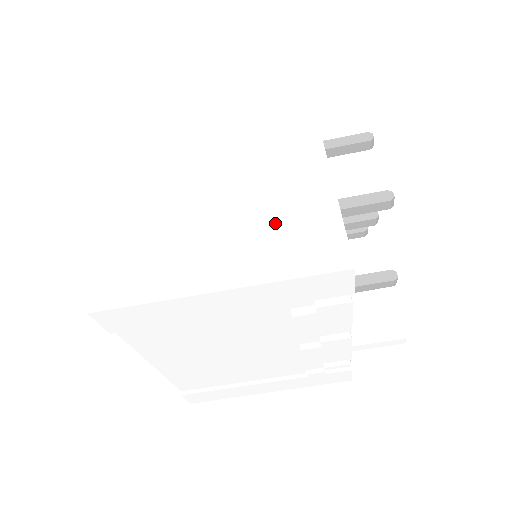
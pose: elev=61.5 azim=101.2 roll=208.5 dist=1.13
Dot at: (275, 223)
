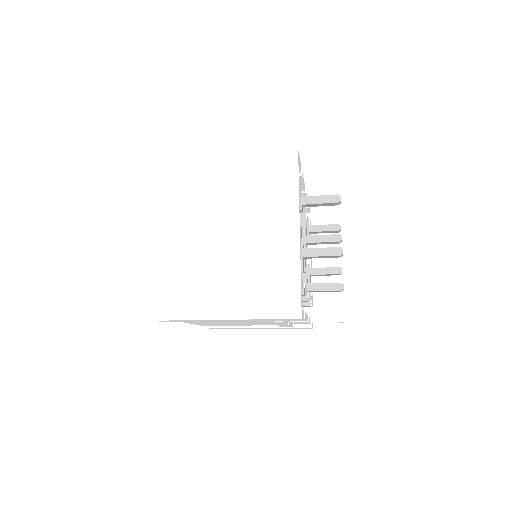
Dot at: (262, 280)
